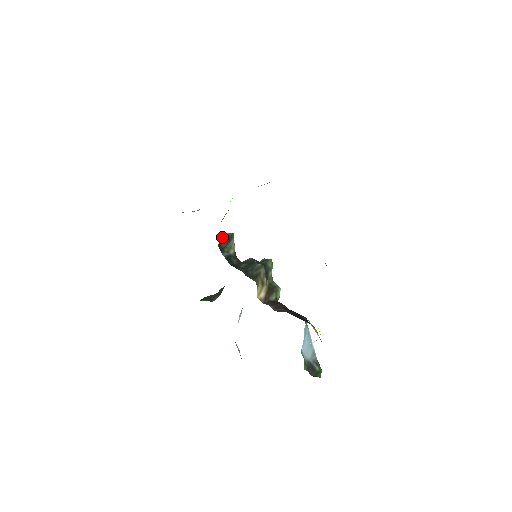
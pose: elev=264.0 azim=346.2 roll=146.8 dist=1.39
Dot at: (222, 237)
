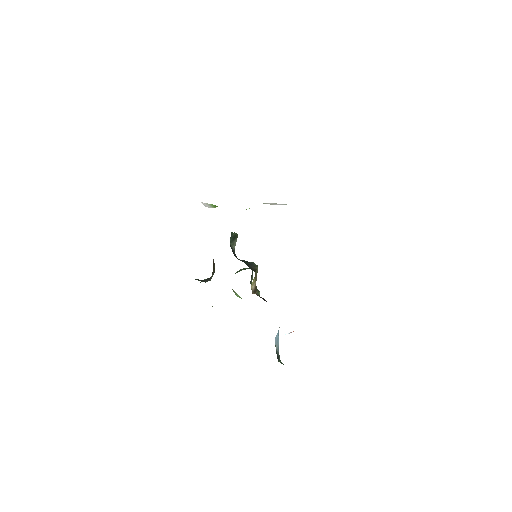
Dot at: (232, 233)
